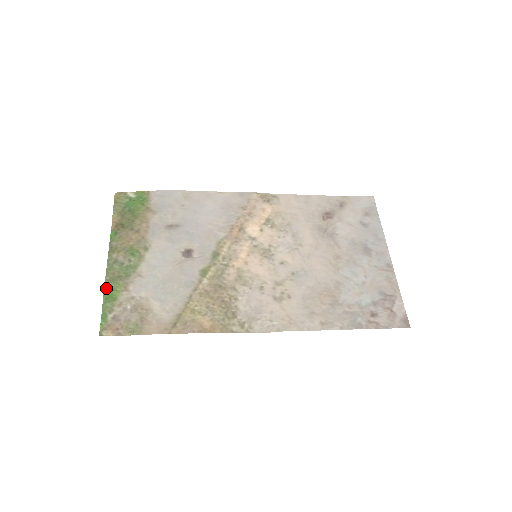
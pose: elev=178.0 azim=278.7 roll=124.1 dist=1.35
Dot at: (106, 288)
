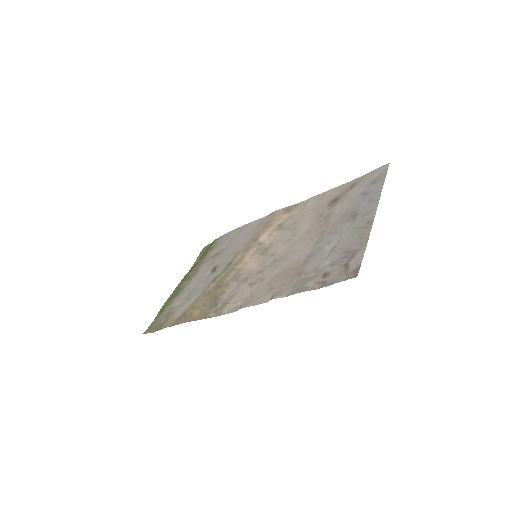
Dot at: (163, 305)
